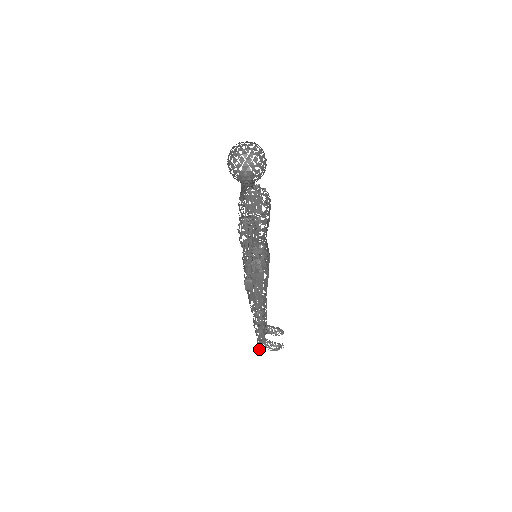
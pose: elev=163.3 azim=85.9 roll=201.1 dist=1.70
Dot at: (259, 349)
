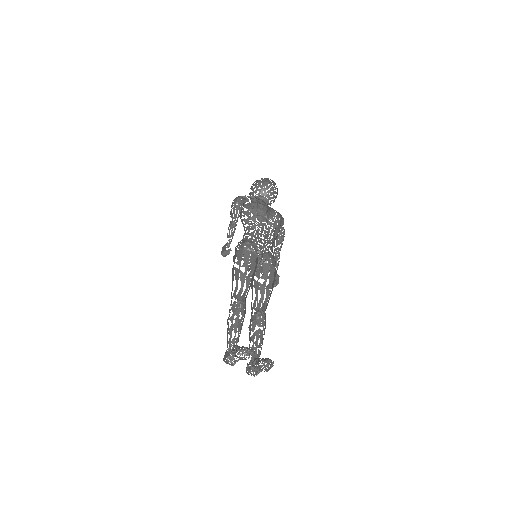
Dot at: (225, 362)
